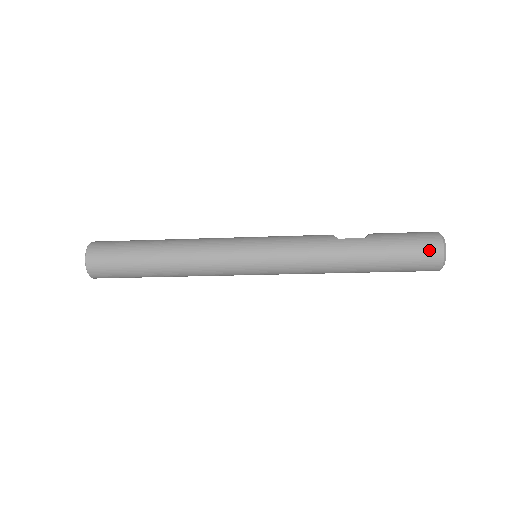
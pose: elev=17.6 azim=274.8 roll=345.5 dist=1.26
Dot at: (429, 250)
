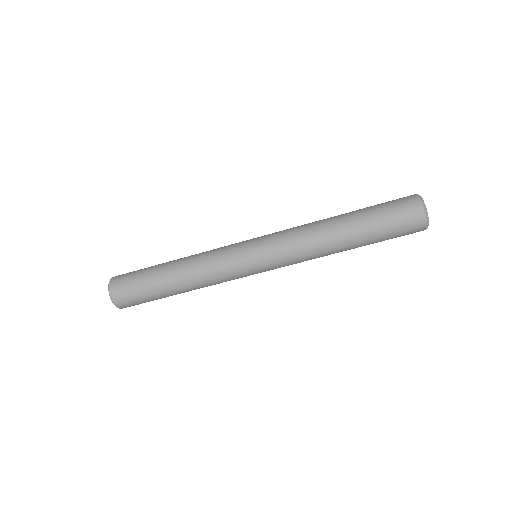
Dot at: (407, 204)
